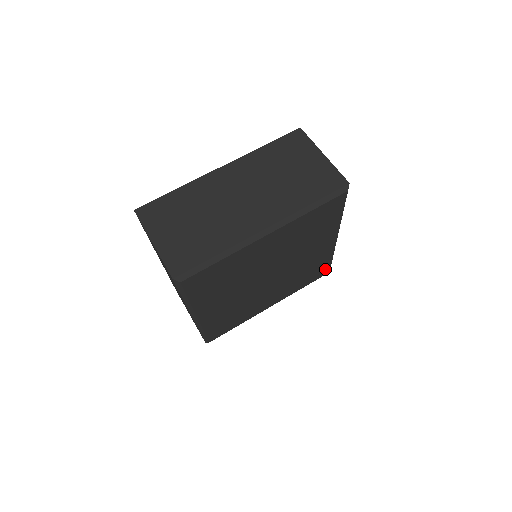
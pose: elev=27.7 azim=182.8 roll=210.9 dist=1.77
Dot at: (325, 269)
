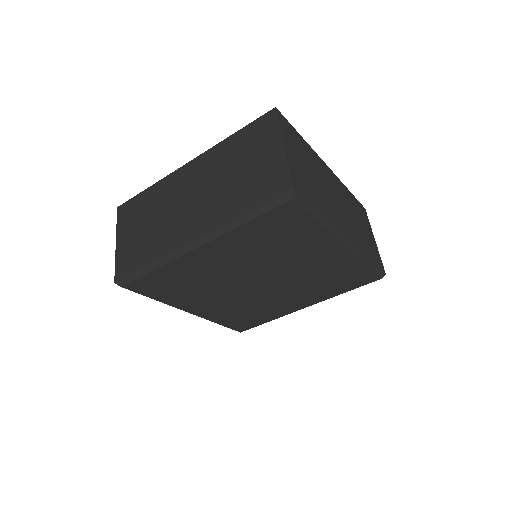
Dot at: (367, 275)
